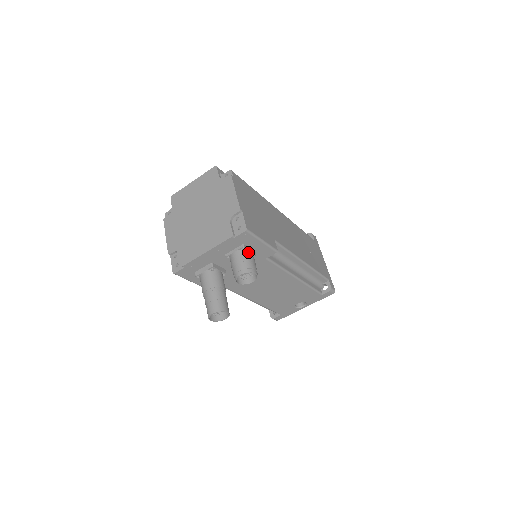
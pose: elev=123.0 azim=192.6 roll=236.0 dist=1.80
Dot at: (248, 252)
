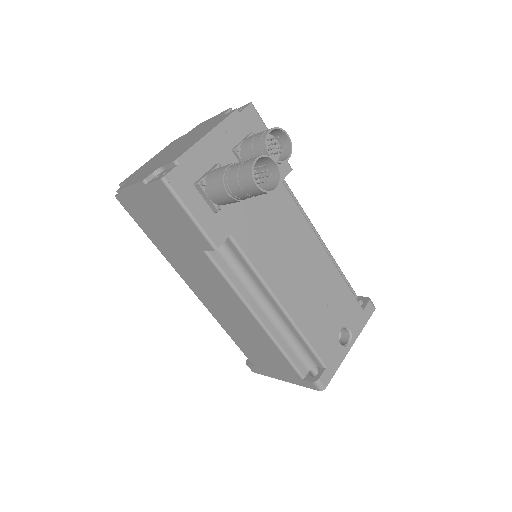
Dot at: occluded
